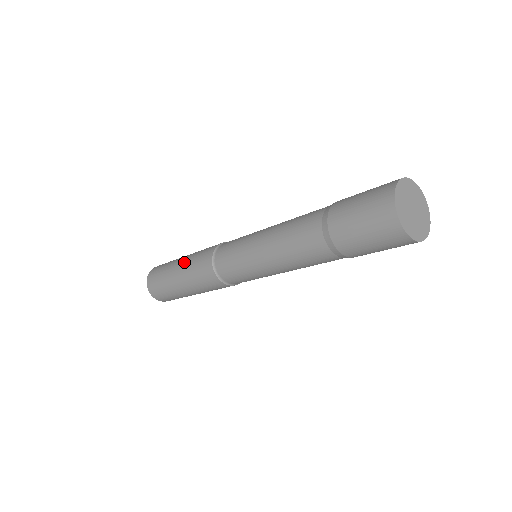
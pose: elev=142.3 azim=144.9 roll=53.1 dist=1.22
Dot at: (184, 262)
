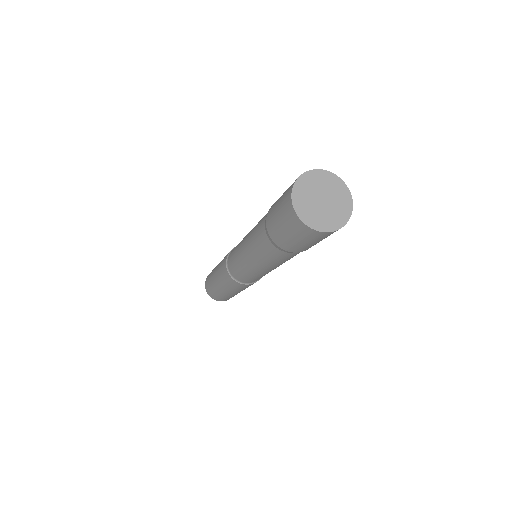
Dot at: occluded
